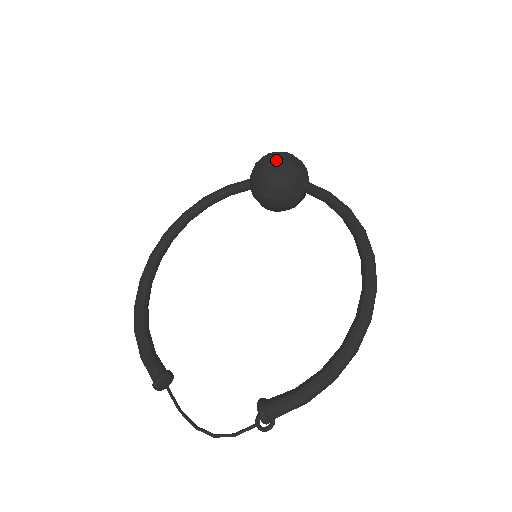
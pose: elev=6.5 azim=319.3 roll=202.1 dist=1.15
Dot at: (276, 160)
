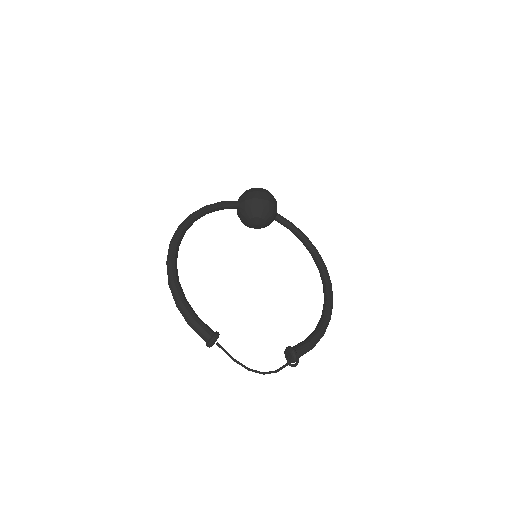
Dot at: (268, 194)
